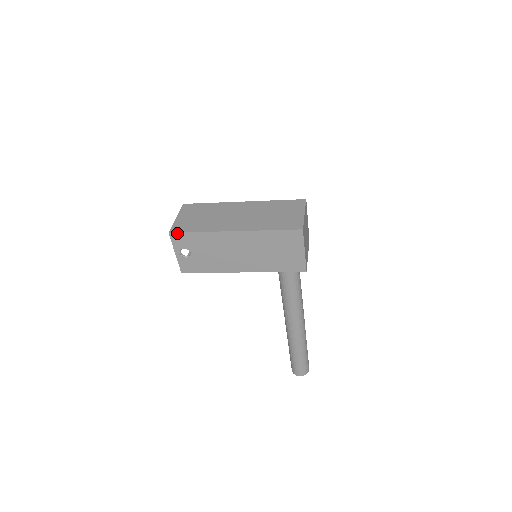
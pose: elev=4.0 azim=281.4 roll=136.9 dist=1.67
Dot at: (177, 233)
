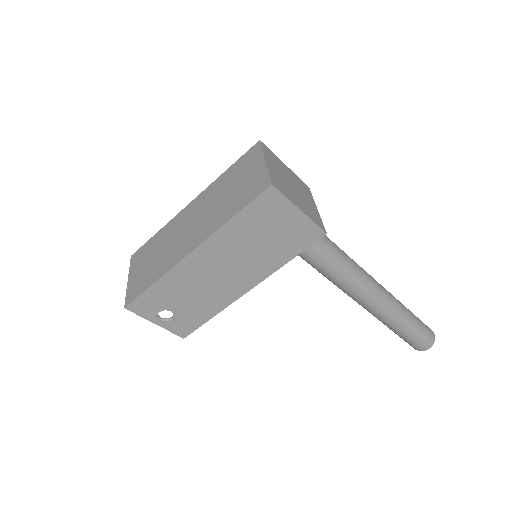
Dot at: (133, 302)
